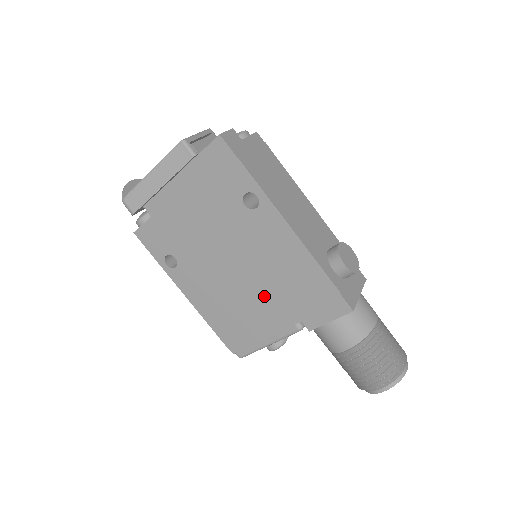
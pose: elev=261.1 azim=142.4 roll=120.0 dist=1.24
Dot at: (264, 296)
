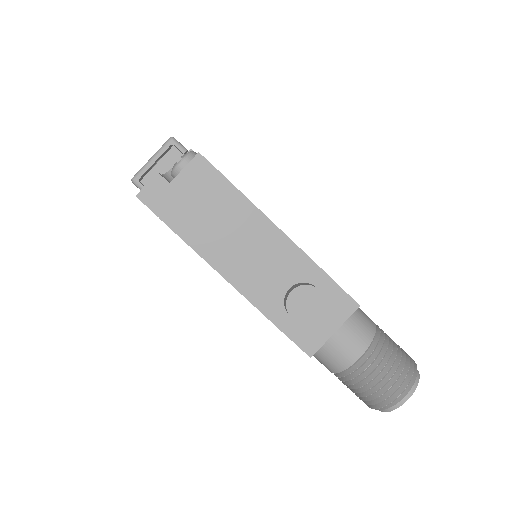
Dot at: occluded
